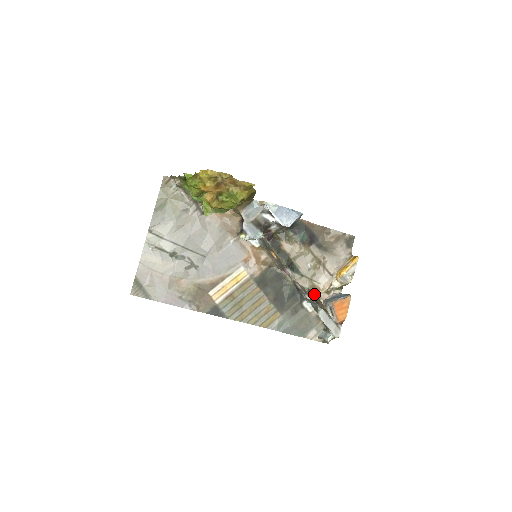
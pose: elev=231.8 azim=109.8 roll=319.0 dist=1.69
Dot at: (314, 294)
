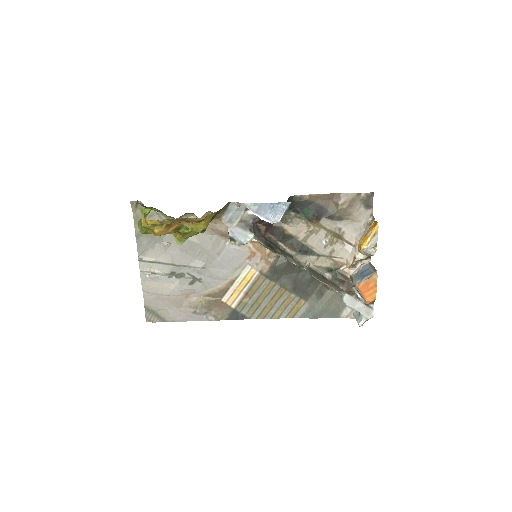
Dot at: (338, 271)
